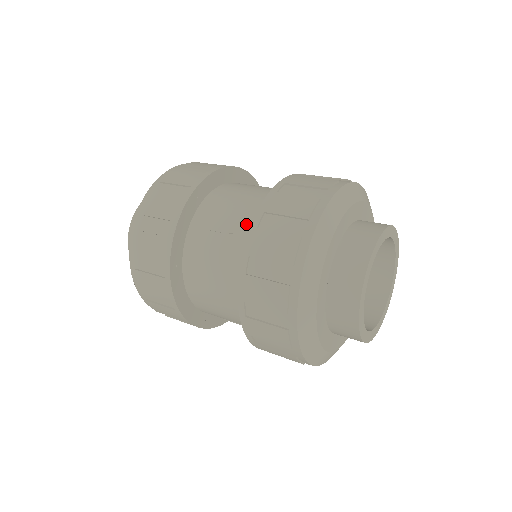
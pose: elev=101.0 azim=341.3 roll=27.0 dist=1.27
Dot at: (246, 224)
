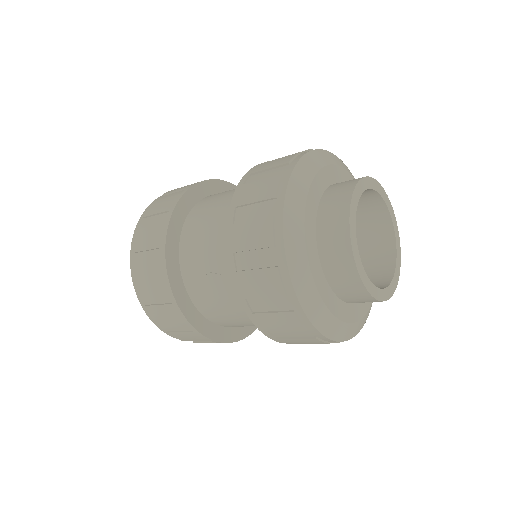
Dot at: (226, 261)
